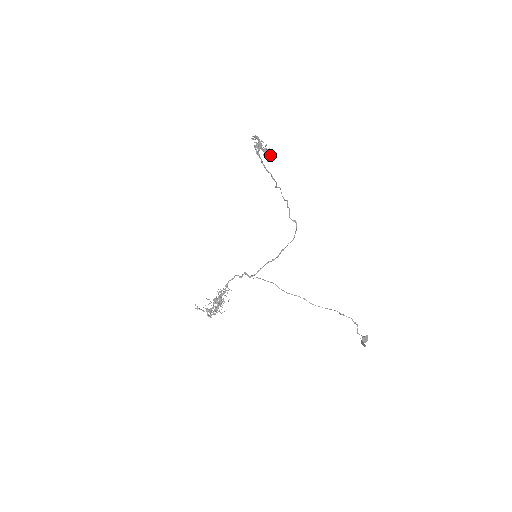
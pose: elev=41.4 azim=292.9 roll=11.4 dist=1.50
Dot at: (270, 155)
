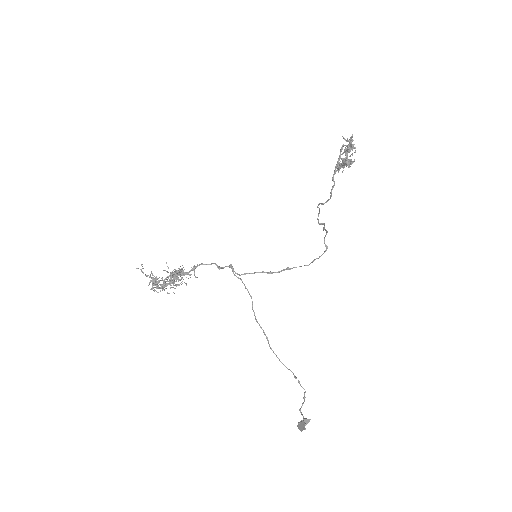
Dot at: (350, 166)
